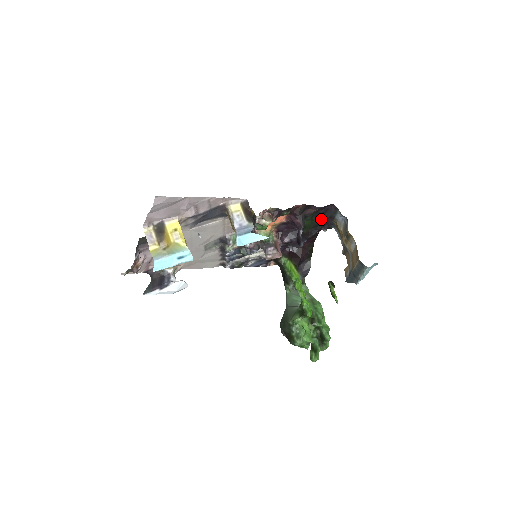
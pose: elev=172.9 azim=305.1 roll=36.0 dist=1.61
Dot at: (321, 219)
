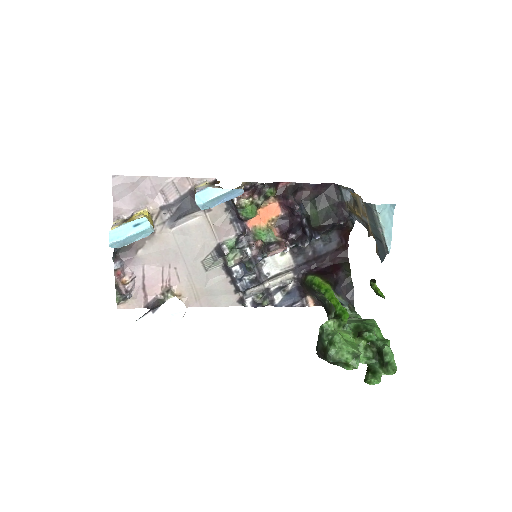
Dot at: (328, 206)
